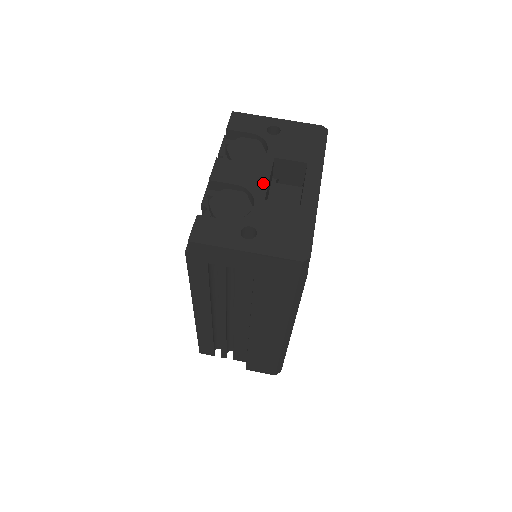
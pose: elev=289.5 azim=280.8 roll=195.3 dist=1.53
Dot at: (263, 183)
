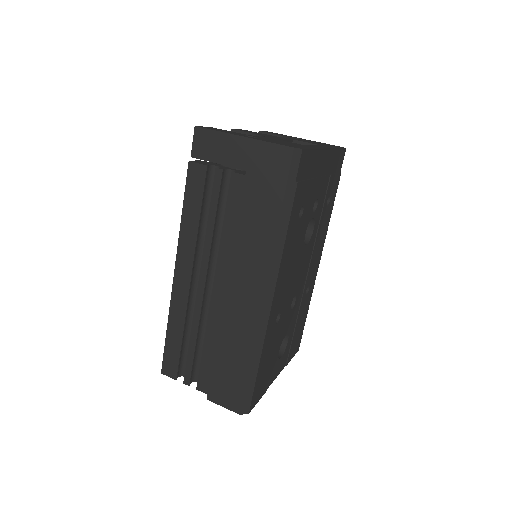
Dot at: (277, 138)
